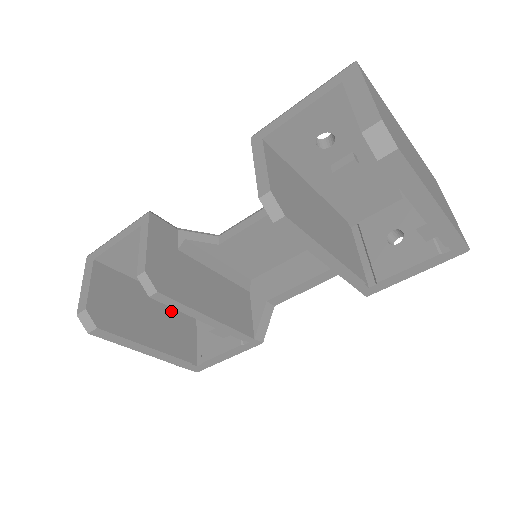
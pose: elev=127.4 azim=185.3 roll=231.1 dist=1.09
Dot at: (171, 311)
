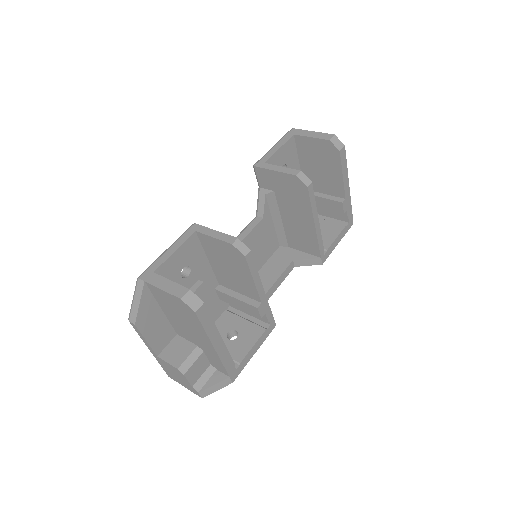
Dot at: occluded
